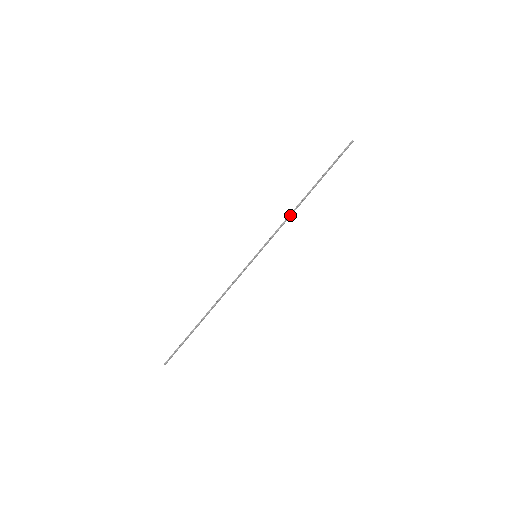
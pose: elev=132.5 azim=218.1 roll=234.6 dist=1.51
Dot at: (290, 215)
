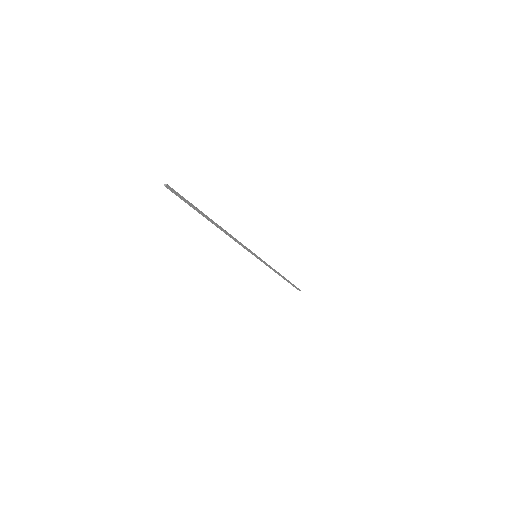
Dot at: (275, 270)
